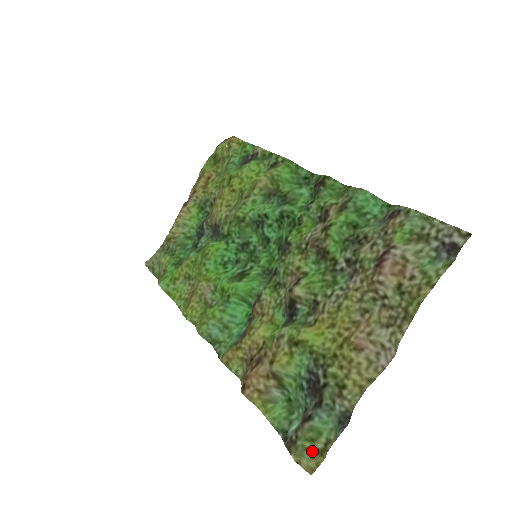
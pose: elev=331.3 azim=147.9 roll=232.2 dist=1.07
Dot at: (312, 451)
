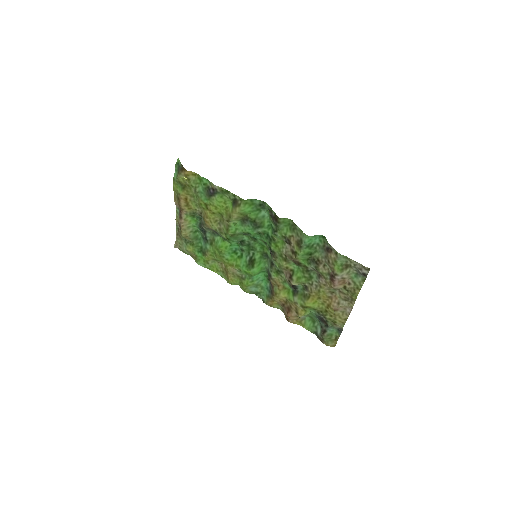
Dot at: (331, 341)
